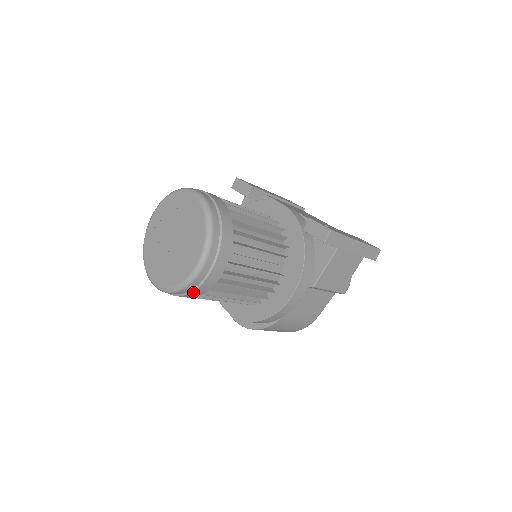
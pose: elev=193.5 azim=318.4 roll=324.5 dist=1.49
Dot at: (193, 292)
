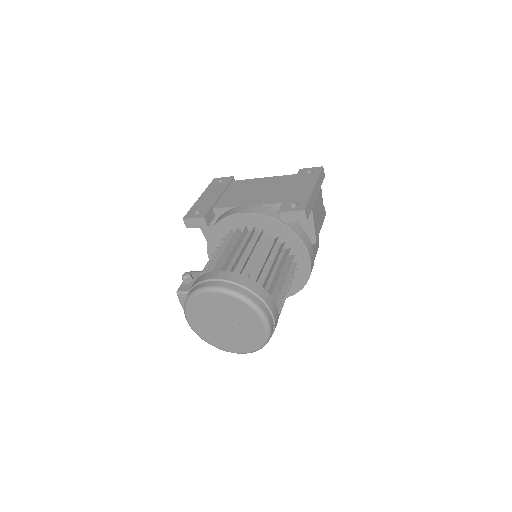
Dot at: (271, 336)
